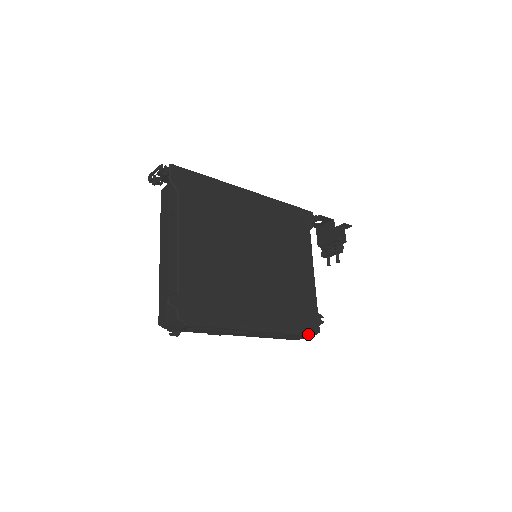
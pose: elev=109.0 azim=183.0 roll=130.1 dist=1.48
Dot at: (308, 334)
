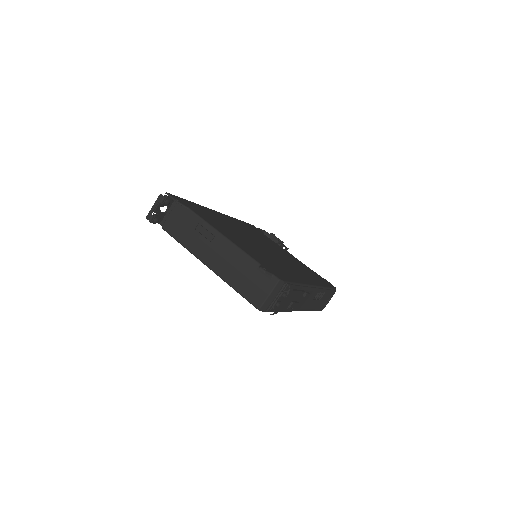
Dot at: (333, 290)
